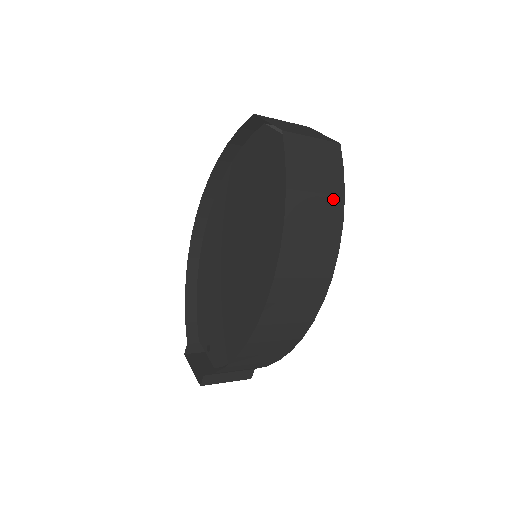
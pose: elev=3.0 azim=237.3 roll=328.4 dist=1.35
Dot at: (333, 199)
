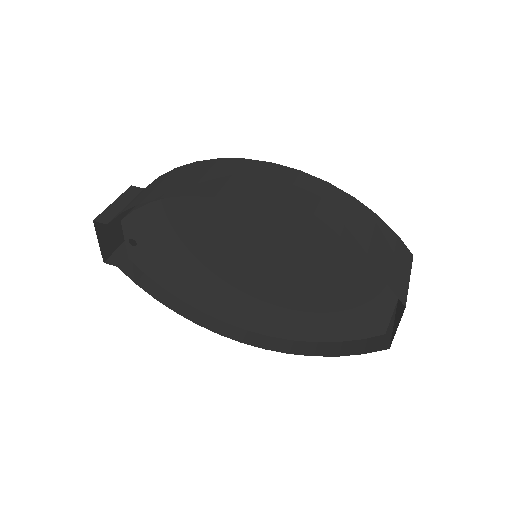
Dot at: occluded
